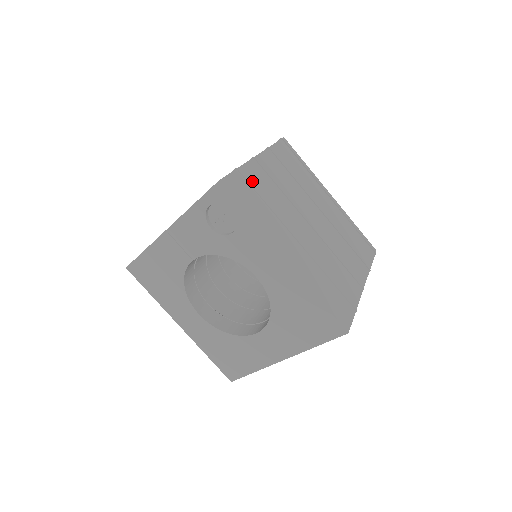
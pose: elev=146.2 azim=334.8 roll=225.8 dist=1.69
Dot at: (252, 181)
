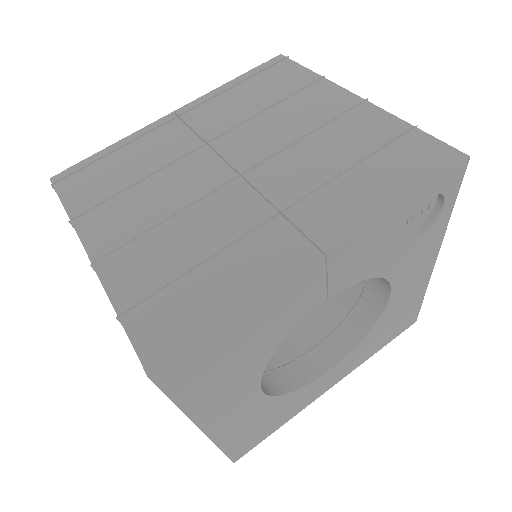
Dot at: occluded
